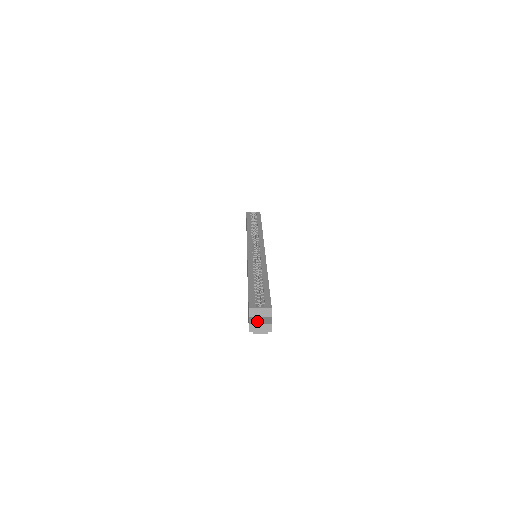
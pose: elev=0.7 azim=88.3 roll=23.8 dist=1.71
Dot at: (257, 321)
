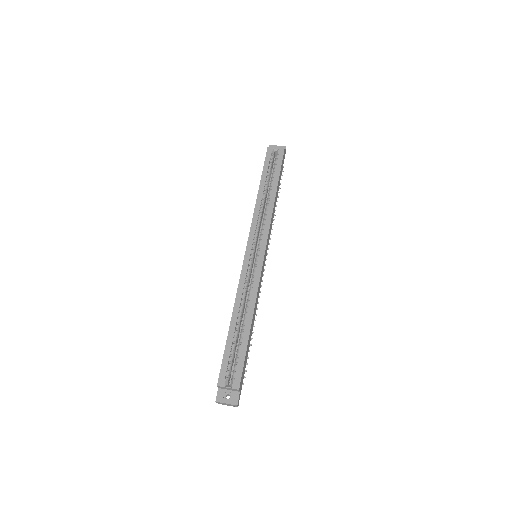
Dot at: (224, 398)
